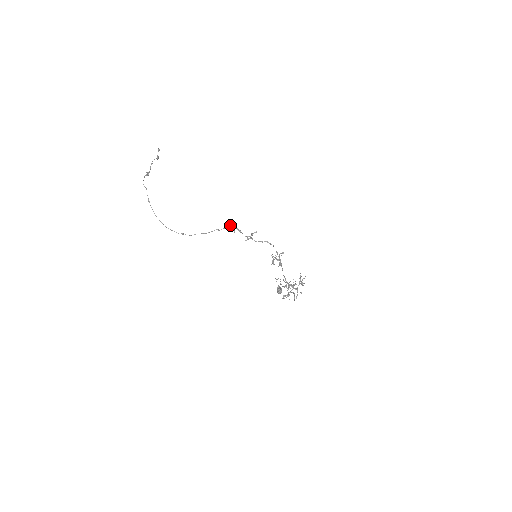
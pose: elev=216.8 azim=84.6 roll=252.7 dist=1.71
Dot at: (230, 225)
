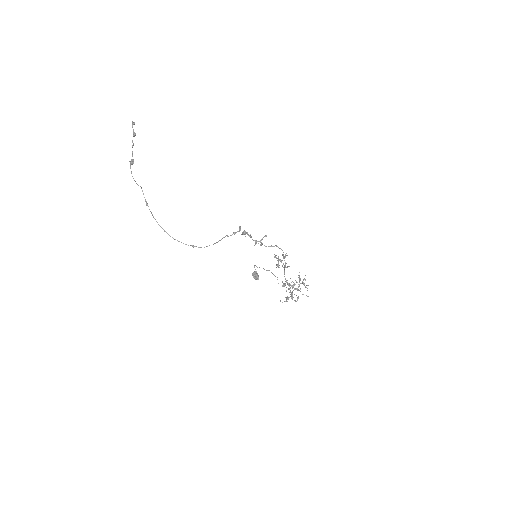
Dot at: (240, 230)
